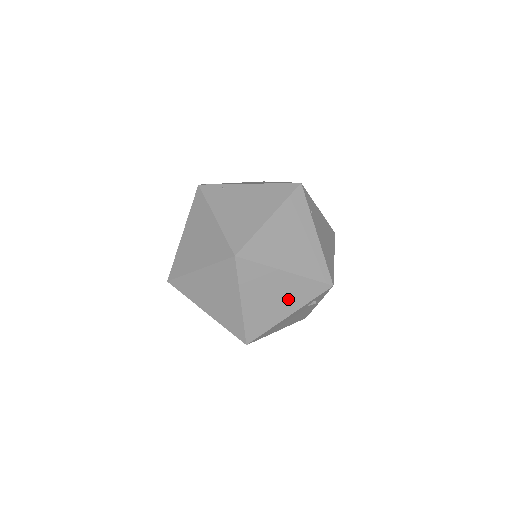
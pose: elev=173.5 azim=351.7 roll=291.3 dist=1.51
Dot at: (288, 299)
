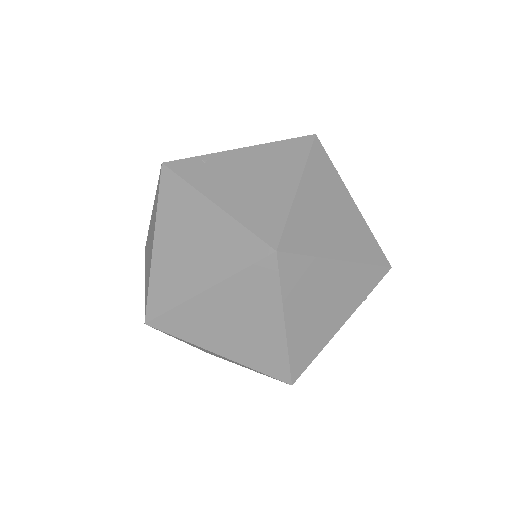
Dot at: (342, 301)
